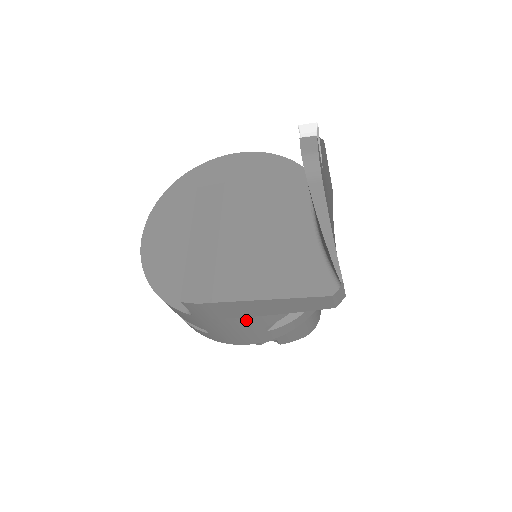
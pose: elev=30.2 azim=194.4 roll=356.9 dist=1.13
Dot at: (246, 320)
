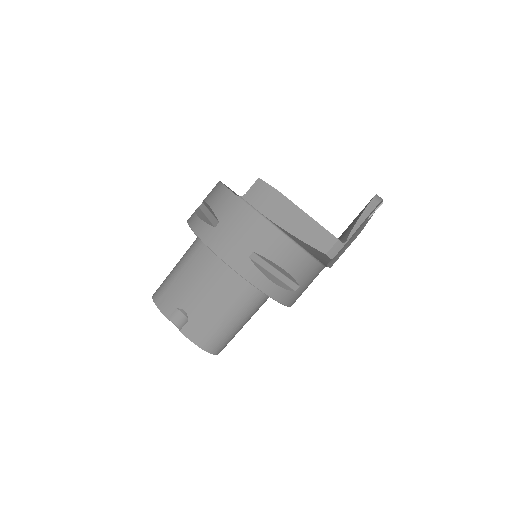
Dot at: (261, 228)
